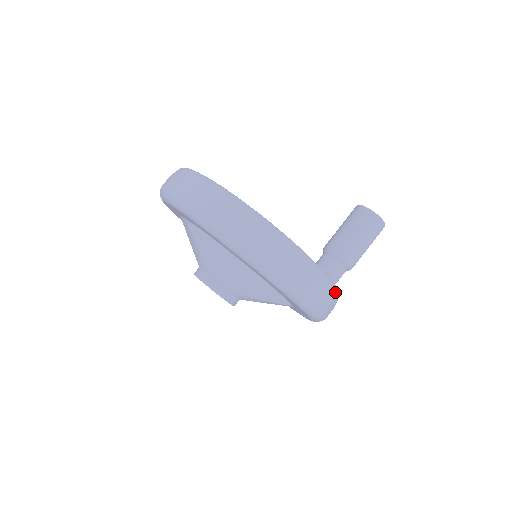
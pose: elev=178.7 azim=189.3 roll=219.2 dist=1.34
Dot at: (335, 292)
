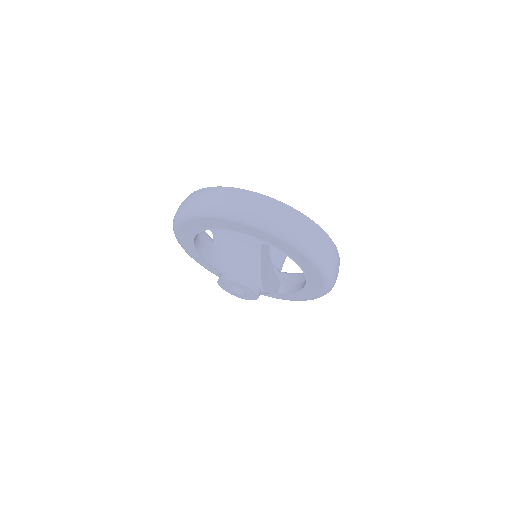
Dot at: occluded
